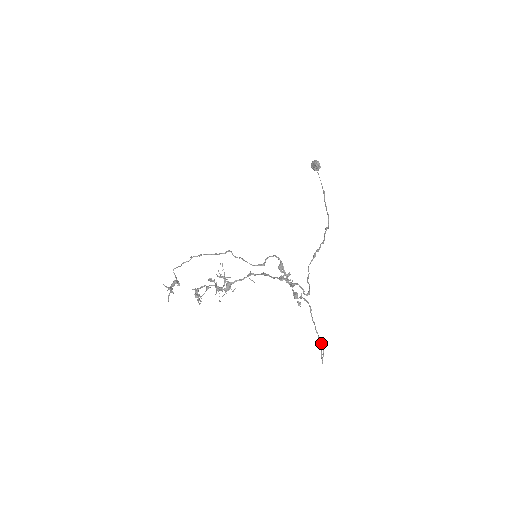
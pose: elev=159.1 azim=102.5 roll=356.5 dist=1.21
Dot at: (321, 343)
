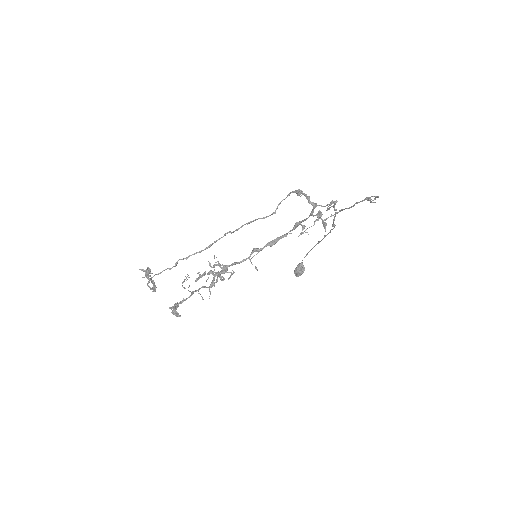
Dot at: occluded
